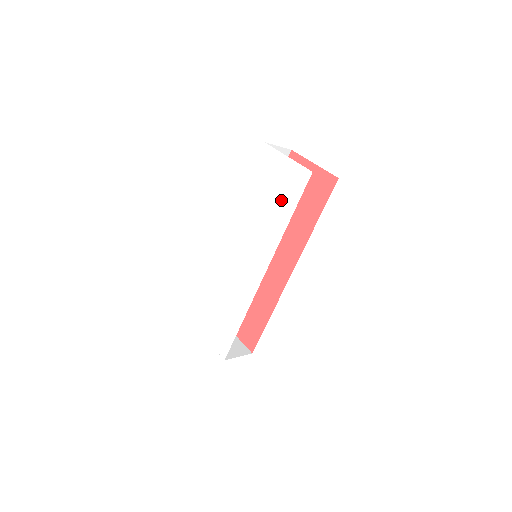
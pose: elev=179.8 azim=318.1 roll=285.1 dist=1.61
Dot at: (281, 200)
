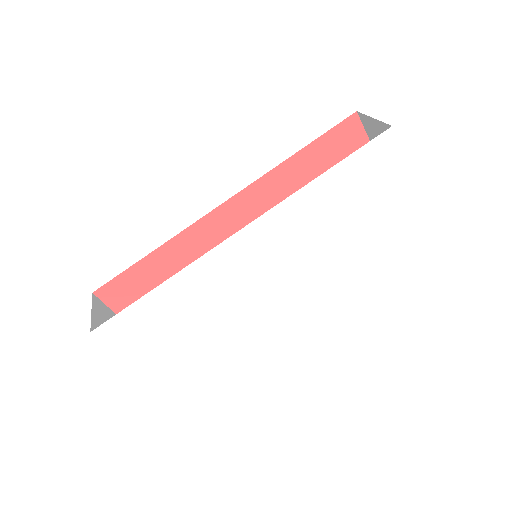
Dot at: (369, 224)
